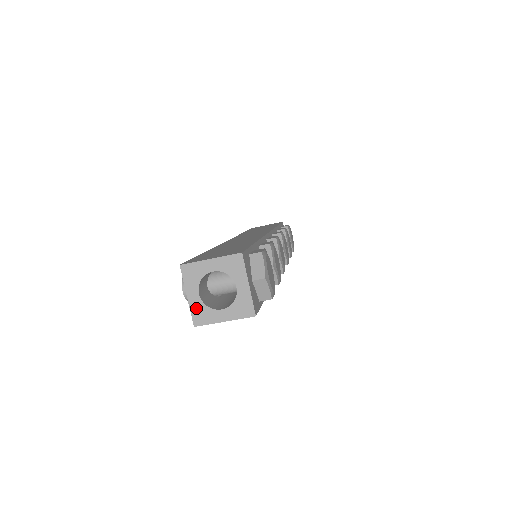
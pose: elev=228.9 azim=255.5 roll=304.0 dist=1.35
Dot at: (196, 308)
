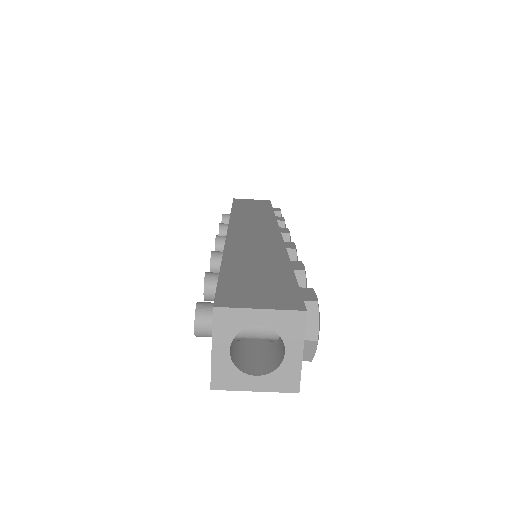
Dot at: (220, 367)
